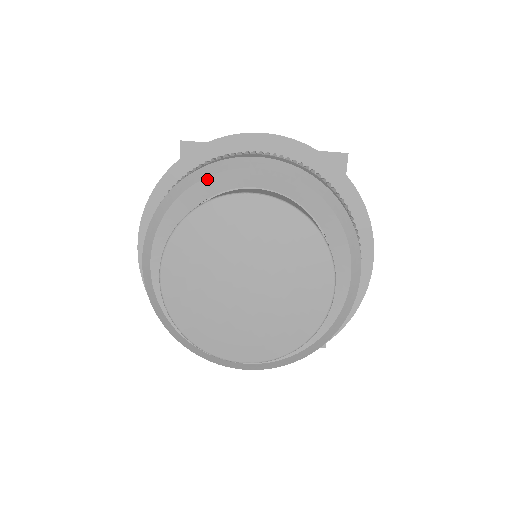
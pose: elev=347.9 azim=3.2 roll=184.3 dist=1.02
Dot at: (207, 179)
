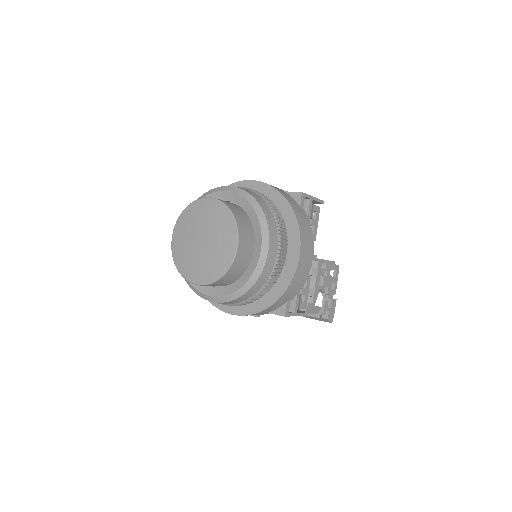
Dot at: occluded
